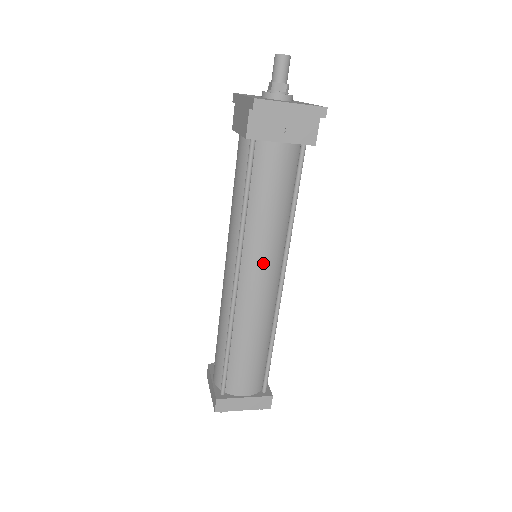
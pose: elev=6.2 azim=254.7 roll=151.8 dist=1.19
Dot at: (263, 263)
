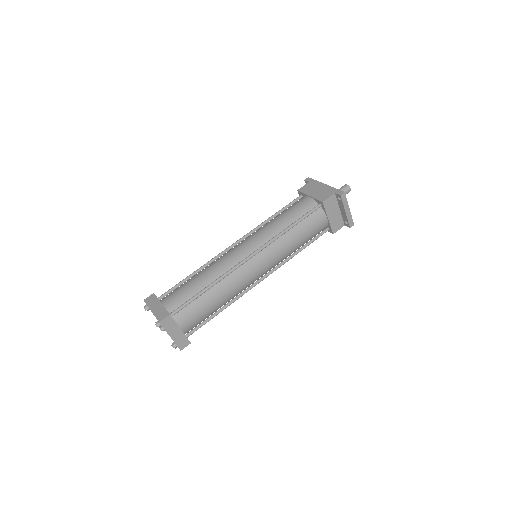
Dot at: (269, 262)
